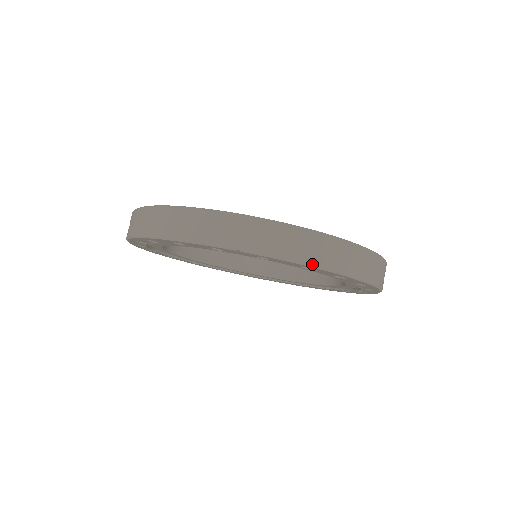
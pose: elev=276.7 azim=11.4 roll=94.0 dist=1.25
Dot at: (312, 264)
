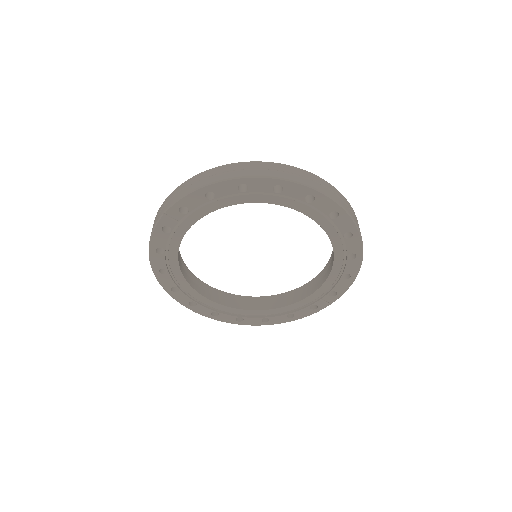
Dot at: (201, 186)
